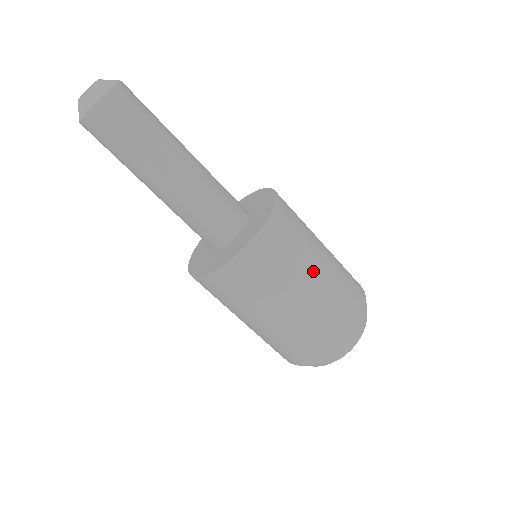
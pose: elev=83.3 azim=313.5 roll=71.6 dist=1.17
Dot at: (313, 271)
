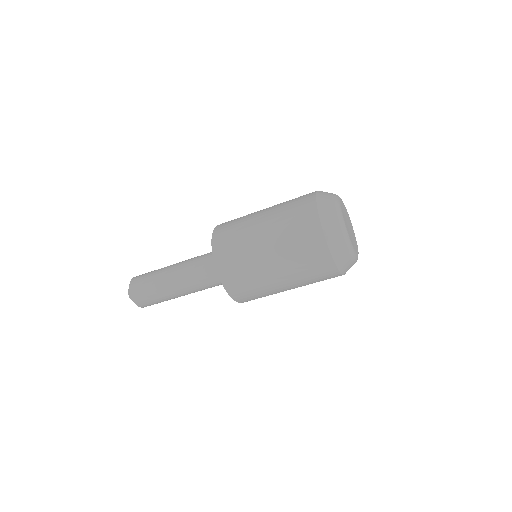
Dot at: occluded
